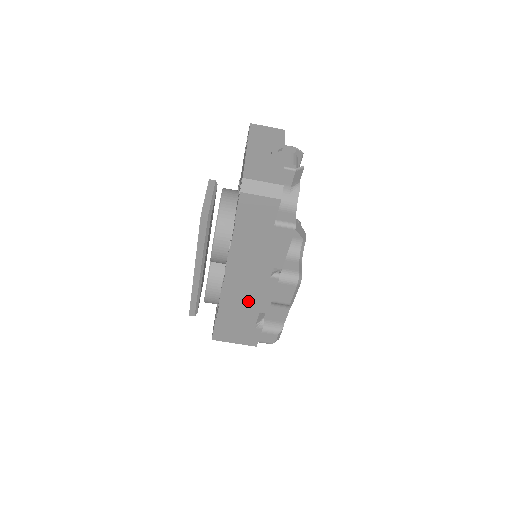
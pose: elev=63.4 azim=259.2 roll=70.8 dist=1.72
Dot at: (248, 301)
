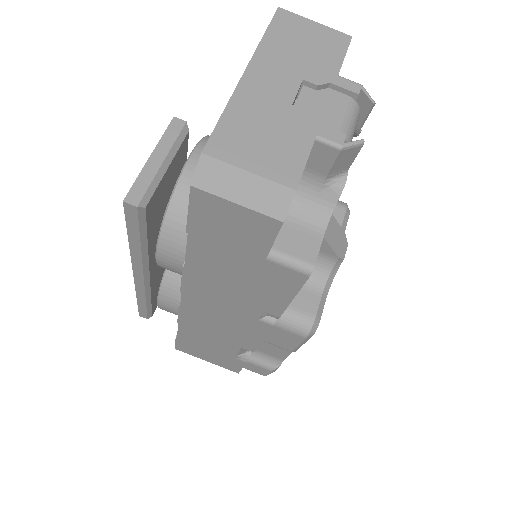
Dot at: (223, 332)
